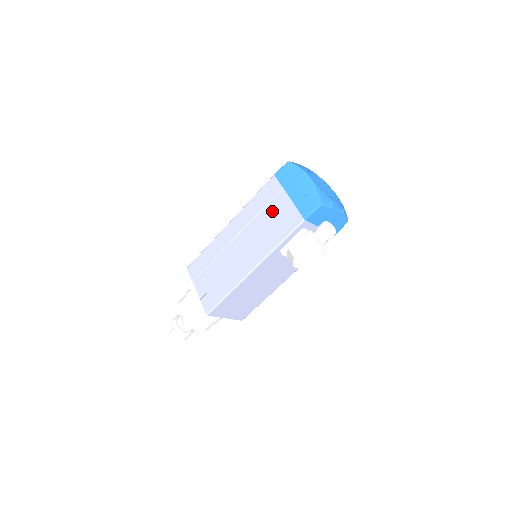
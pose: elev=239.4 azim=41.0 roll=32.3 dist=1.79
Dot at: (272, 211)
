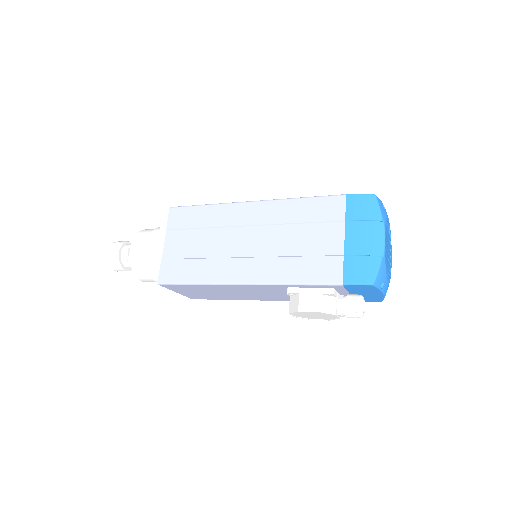
Dot at: (313, 237)
